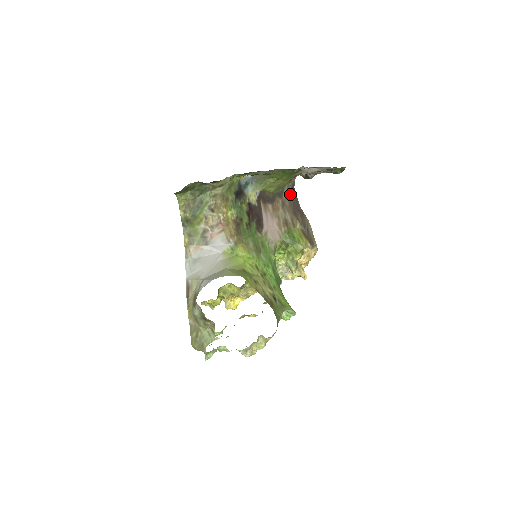
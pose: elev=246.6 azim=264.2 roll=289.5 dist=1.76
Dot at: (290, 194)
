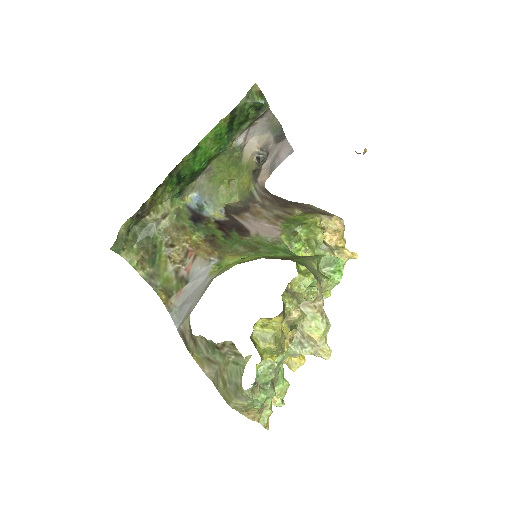
Dot at: (267, 197)
